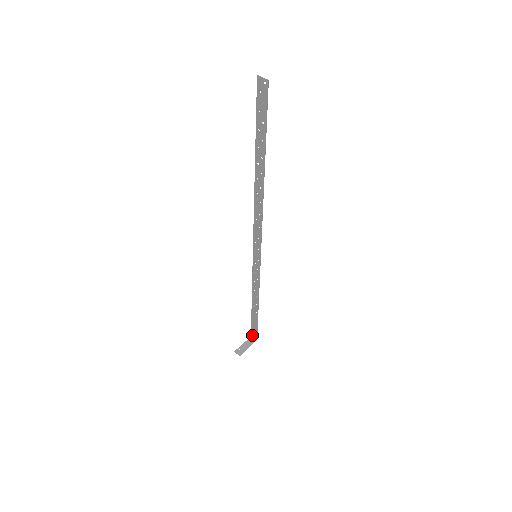
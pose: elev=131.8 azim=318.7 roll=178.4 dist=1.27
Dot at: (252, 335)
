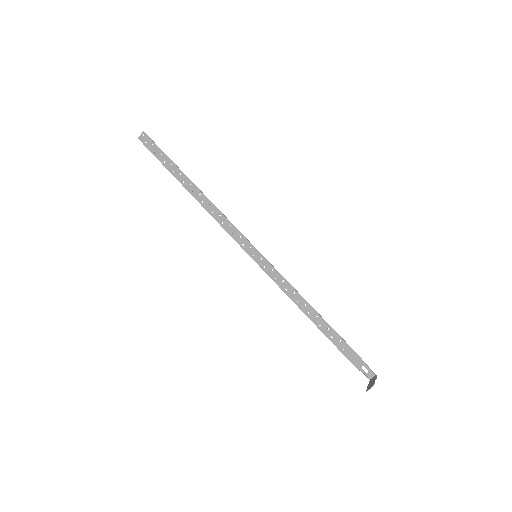
Dot at: (368, 378)
